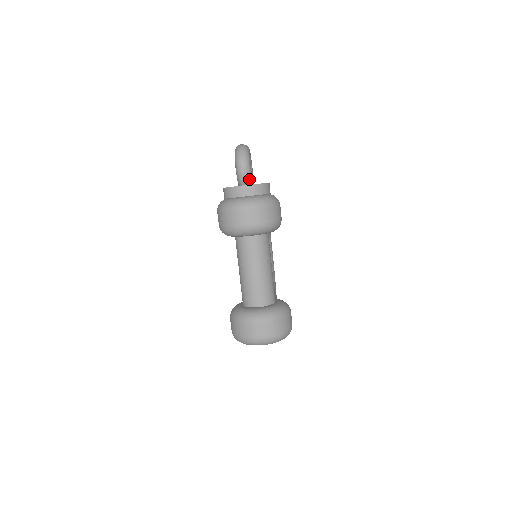
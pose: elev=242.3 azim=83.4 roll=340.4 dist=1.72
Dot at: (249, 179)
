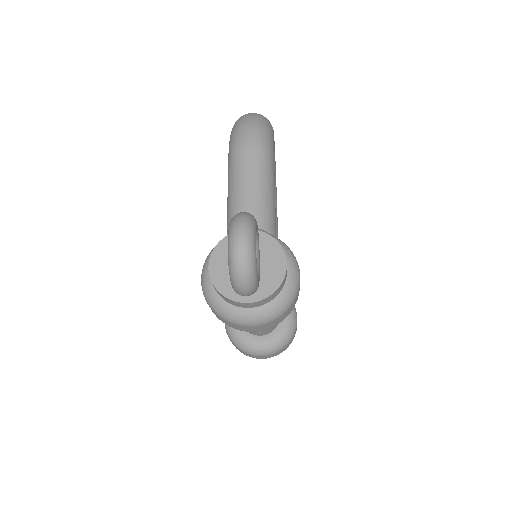
Dot at: occluded
